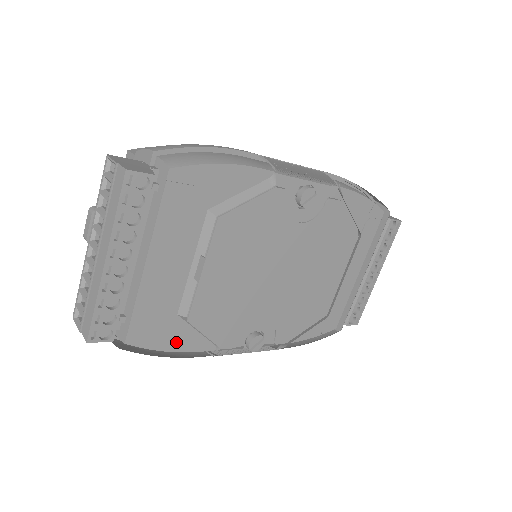
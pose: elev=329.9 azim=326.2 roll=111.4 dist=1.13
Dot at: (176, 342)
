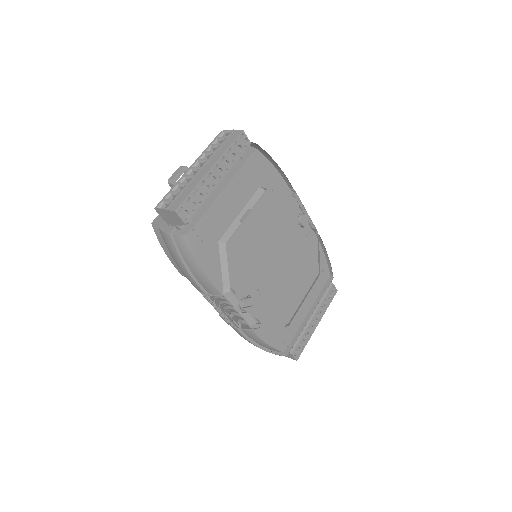
Dot at: (208, 263)
